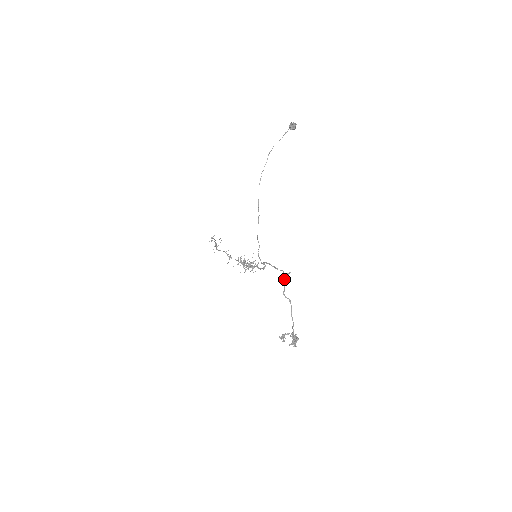
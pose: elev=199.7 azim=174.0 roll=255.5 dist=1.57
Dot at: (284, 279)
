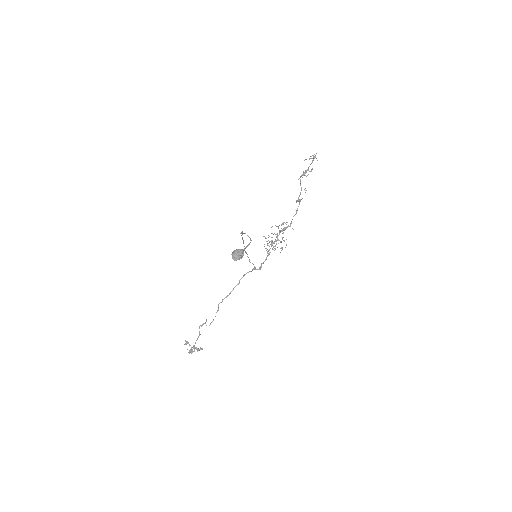
Dot at: occluded
